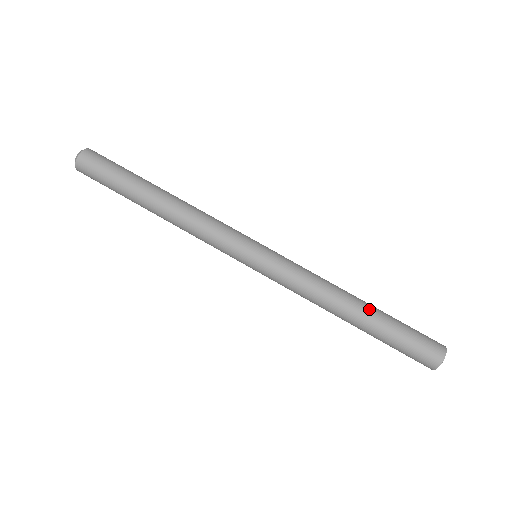
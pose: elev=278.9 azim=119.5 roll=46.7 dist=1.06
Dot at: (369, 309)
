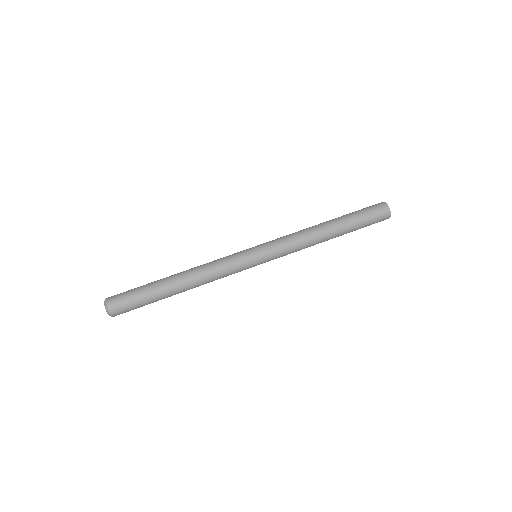
Dot at: (332, 219)
